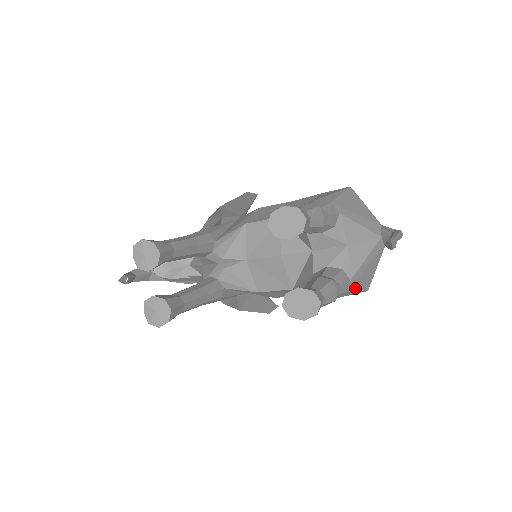
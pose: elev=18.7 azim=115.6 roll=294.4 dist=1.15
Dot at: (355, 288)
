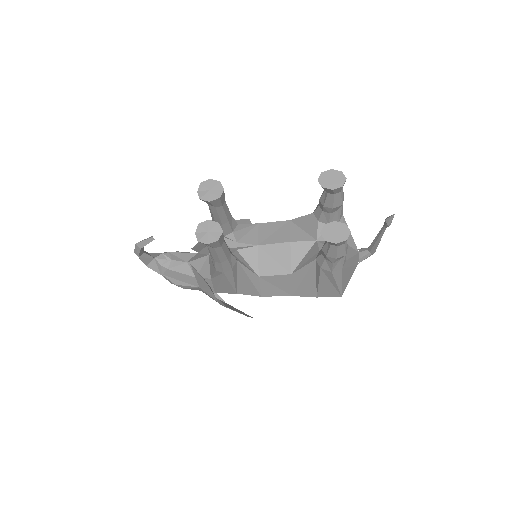
Dot at: (343, 276)
